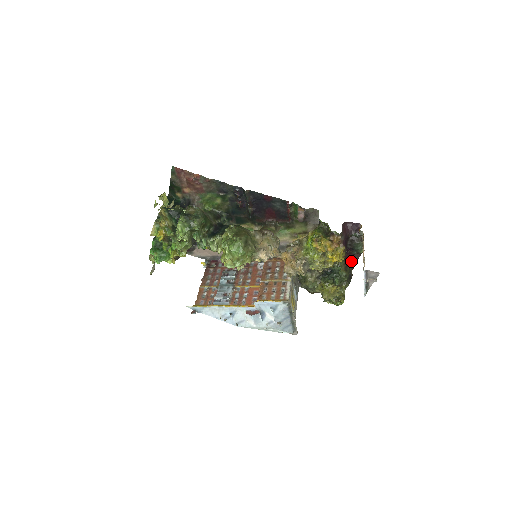
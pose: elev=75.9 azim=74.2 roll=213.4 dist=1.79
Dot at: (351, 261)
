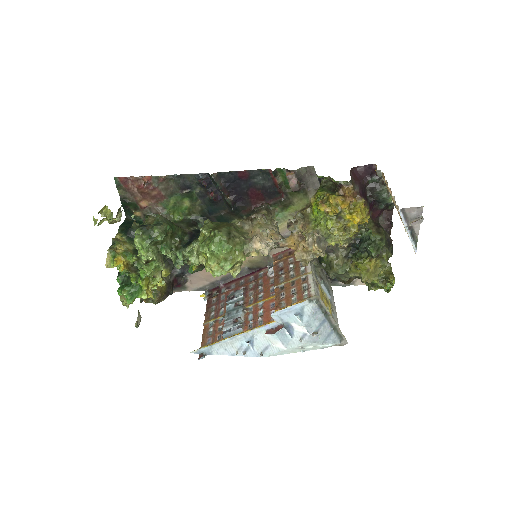
Dot at: (383, 224)
